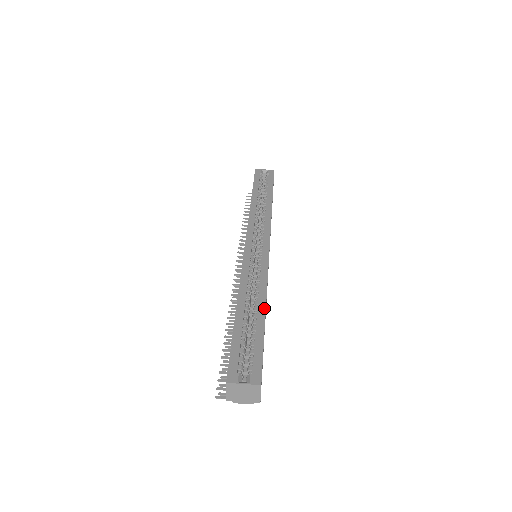
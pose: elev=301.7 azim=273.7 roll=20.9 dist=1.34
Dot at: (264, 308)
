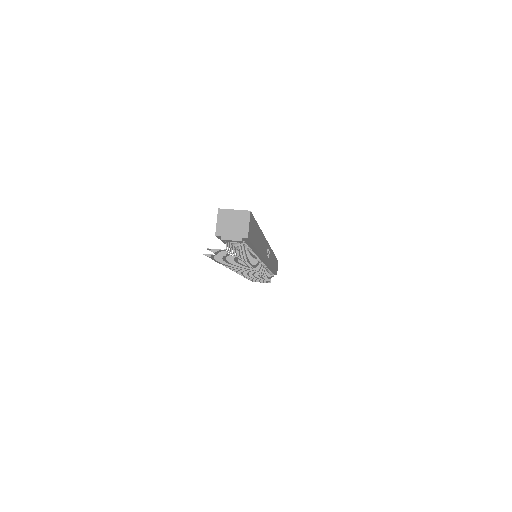
Dot at: occluded
